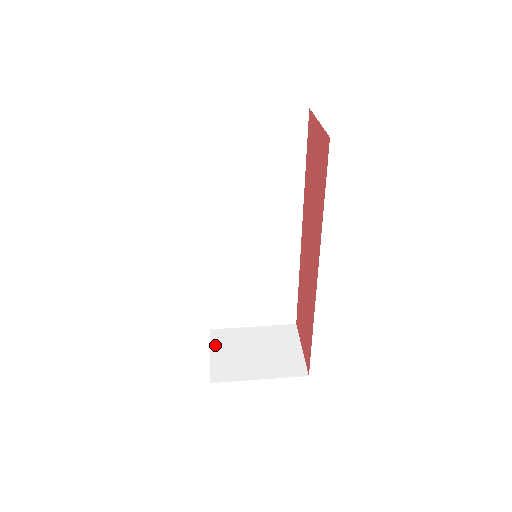
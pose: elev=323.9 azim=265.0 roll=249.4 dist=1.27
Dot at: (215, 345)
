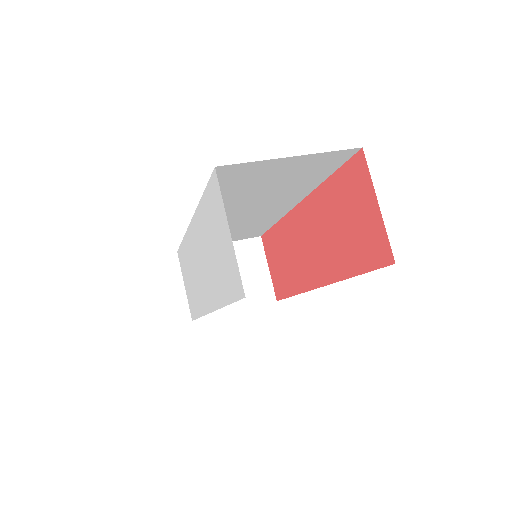
Dot at: occluded
